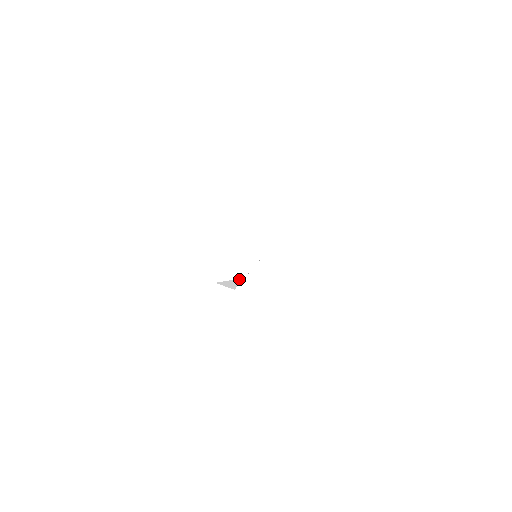
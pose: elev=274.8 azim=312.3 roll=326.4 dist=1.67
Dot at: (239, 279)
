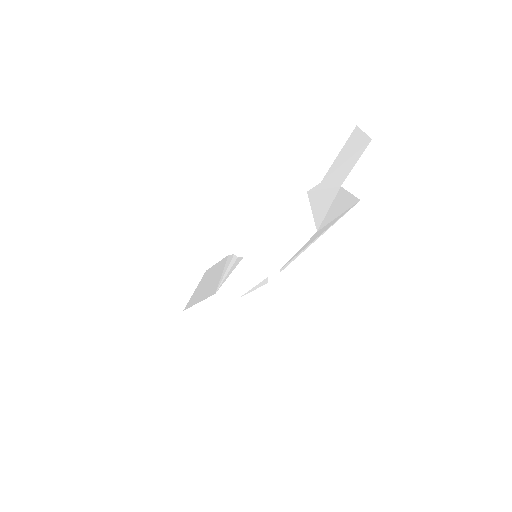
Dot at: (239, 264)
